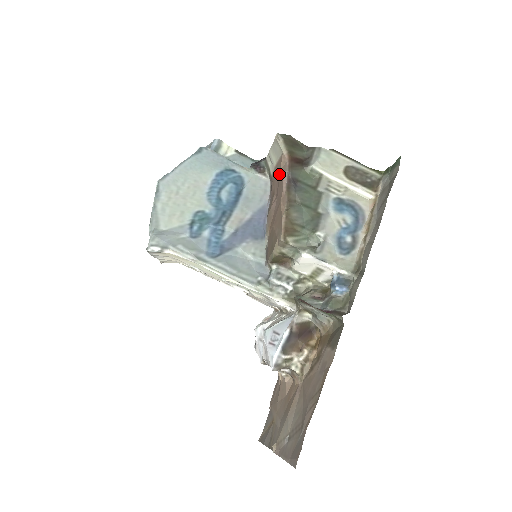
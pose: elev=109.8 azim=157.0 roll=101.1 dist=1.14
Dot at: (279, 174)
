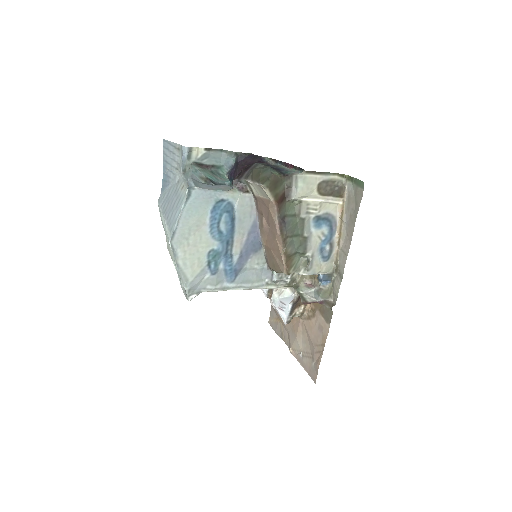
Dot at: (268, 211)
